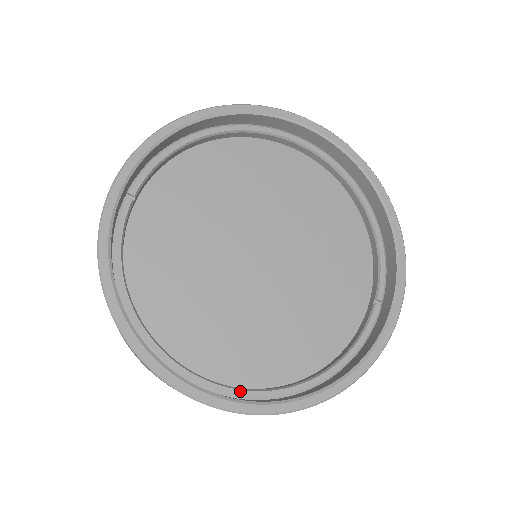
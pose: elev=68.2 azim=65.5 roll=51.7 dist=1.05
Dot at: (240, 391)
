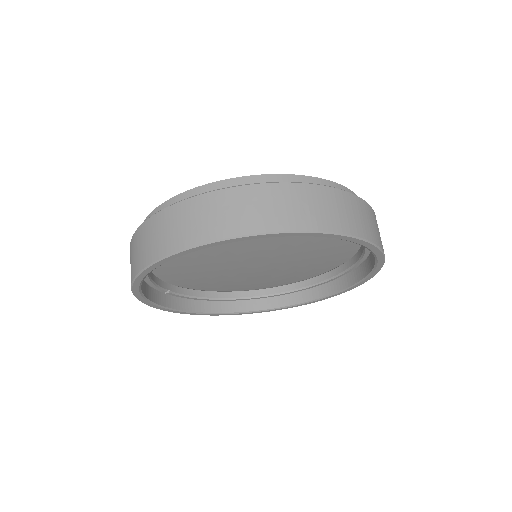
Dot at: (309, 288)
